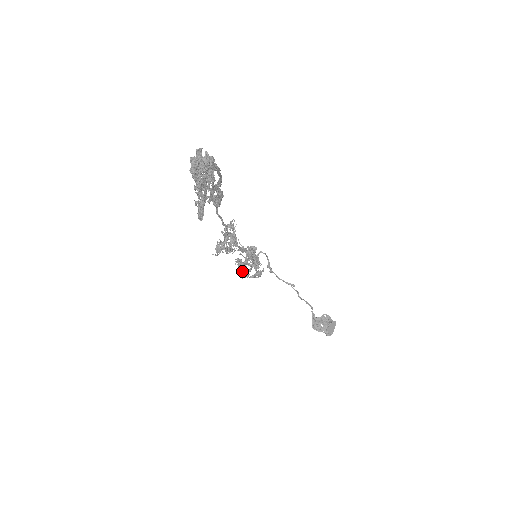
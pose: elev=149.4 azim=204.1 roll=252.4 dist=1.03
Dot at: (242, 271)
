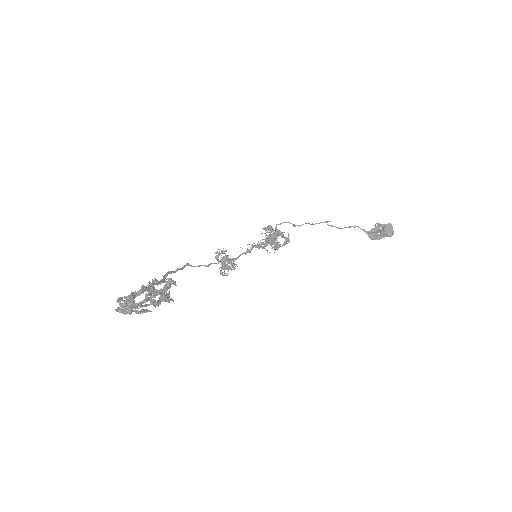
Dot at: occluded
